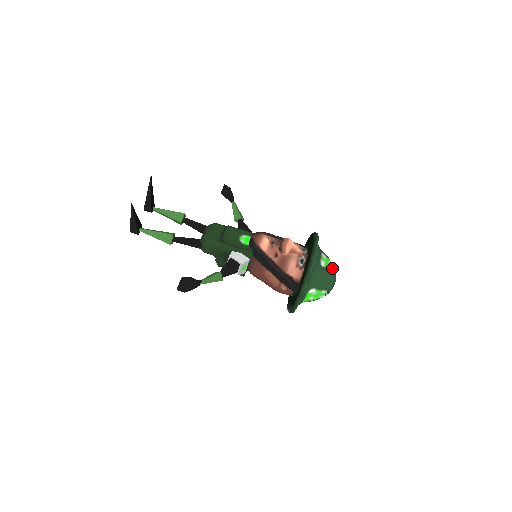
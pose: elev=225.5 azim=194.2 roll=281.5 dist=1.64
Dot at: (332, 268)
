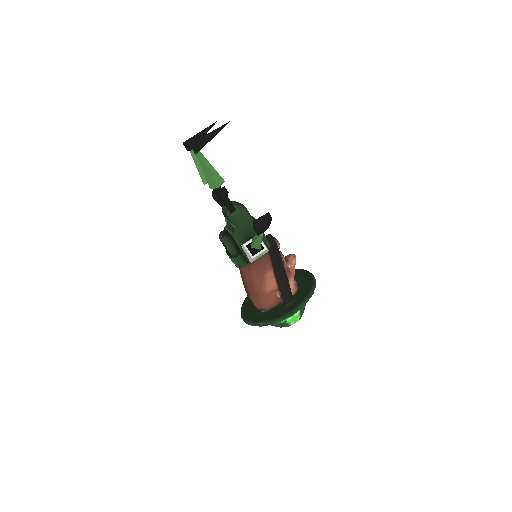
Dot at: occluded
